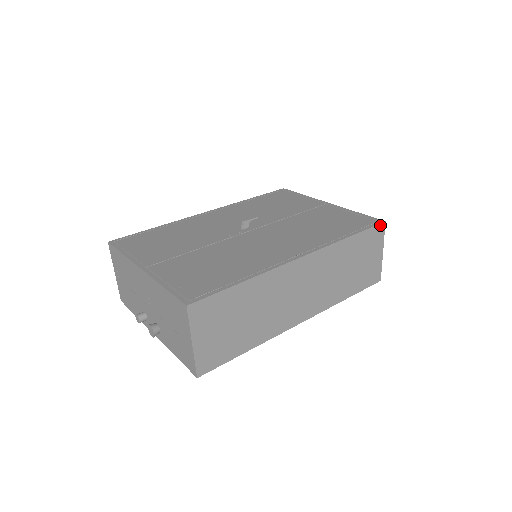
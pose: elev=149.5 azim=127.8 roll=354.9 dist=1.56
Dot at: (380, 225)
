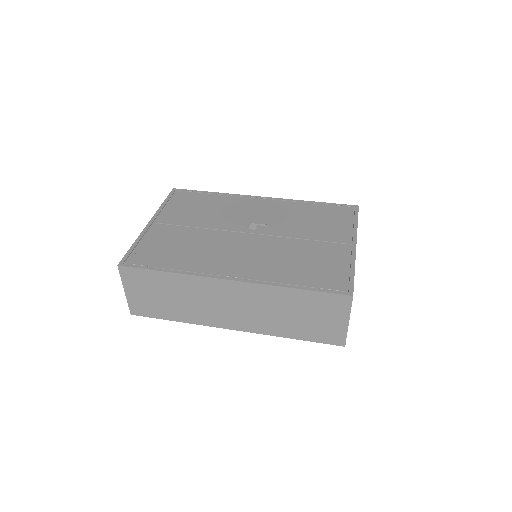
Dot at: (344, 296)
